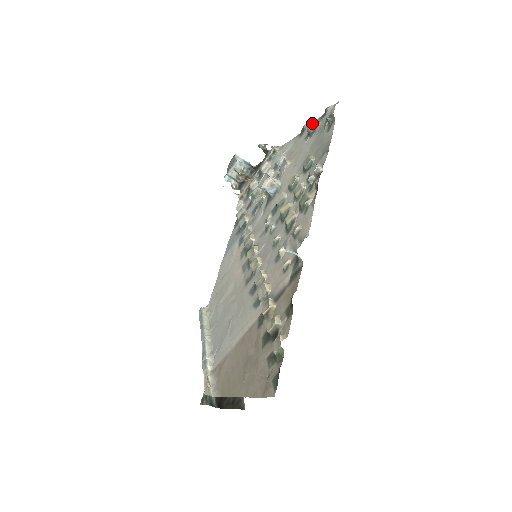
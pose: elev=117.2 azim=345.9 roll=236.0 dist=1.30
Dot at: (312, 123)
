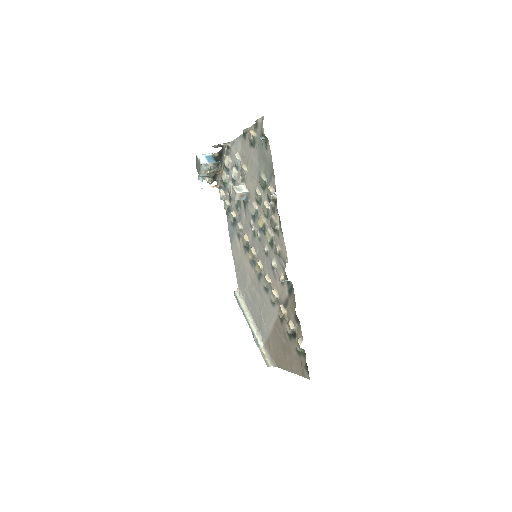
Dot at: (250, 134)
